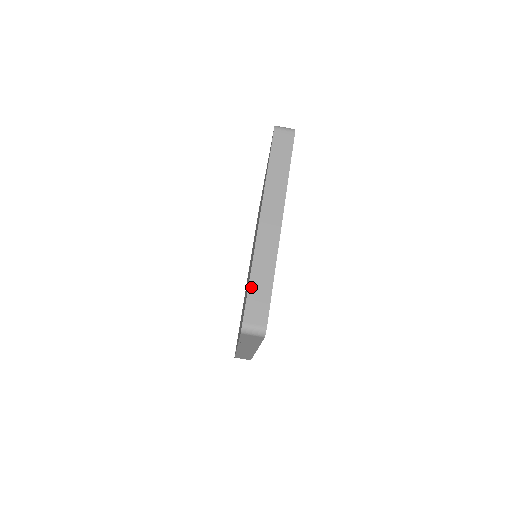
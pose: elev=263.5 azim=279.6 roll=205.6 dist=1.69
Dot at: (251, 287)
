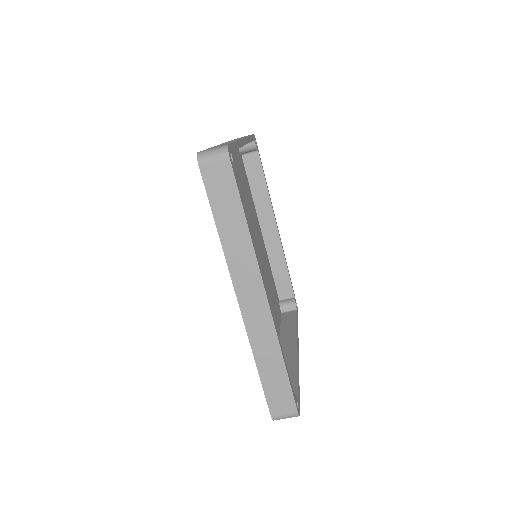
Dot at: (264, 381)
